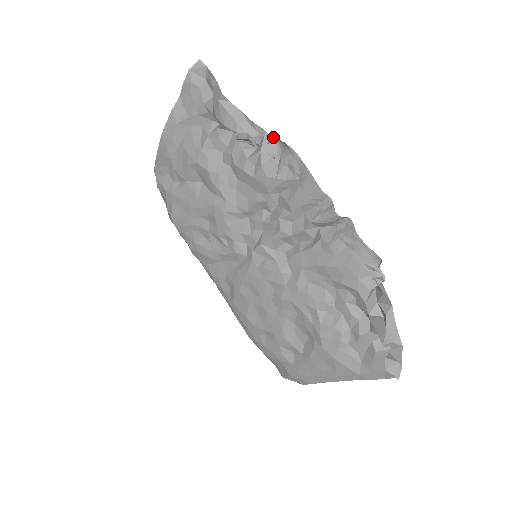
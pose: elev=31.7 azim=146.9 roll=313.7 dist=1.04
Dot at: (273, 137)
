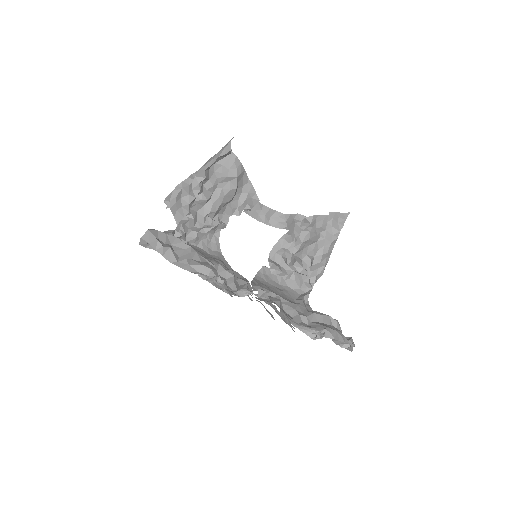
Dot at: (219, 283)
